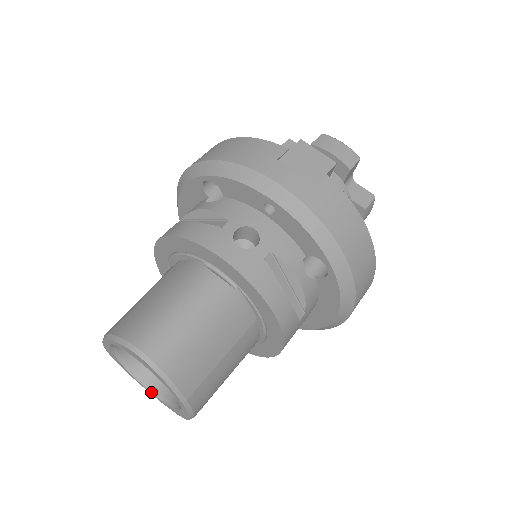
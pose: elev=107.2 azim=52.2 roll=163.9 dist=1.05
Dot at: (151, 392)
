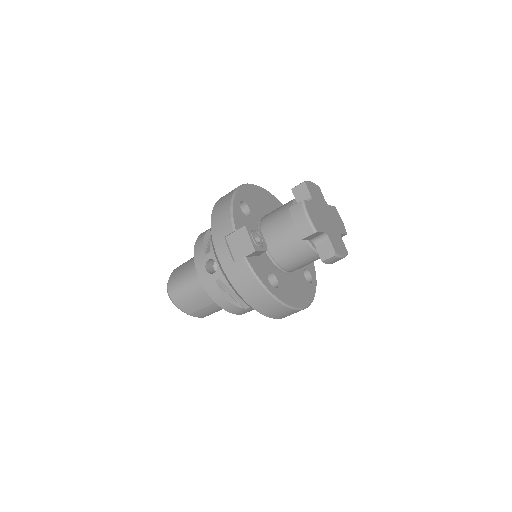
Dot at: occluded
